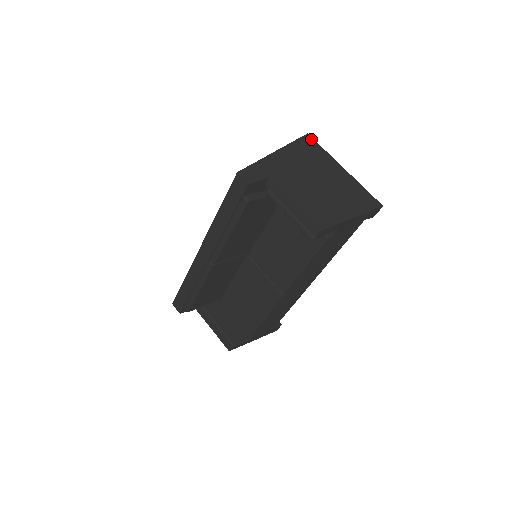
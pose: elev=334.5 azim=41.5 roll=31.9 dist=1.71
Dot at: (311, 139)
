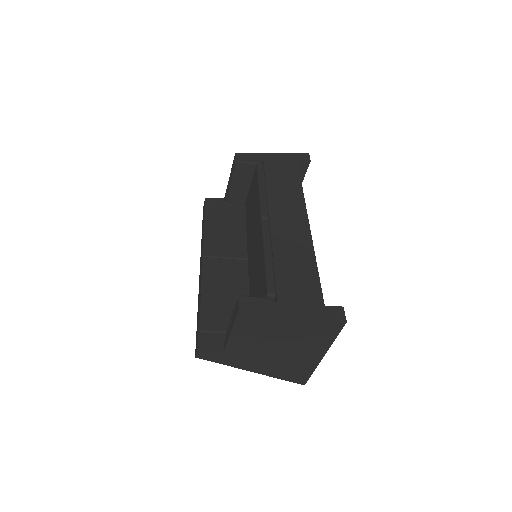
Dot at: occluded
